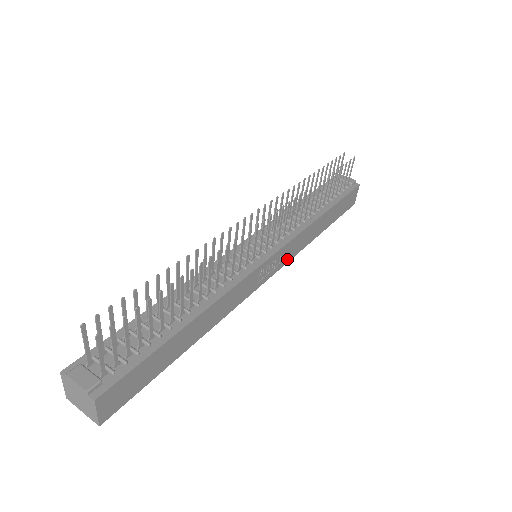
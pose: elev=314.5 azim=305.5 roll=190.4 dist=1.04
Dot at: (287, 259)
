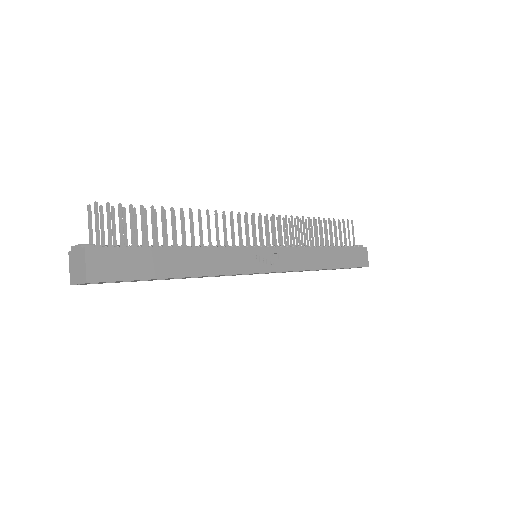
Dot at: (289, 267)
